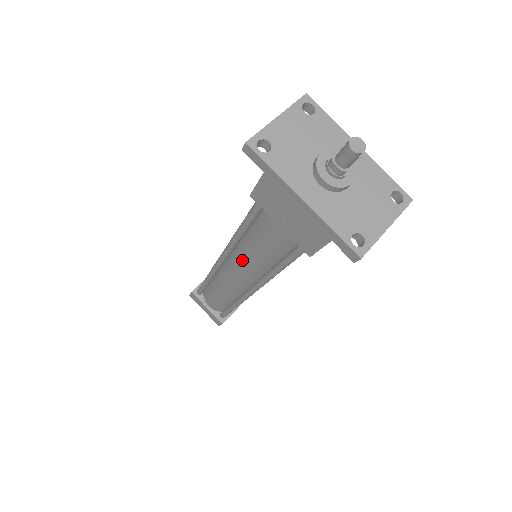
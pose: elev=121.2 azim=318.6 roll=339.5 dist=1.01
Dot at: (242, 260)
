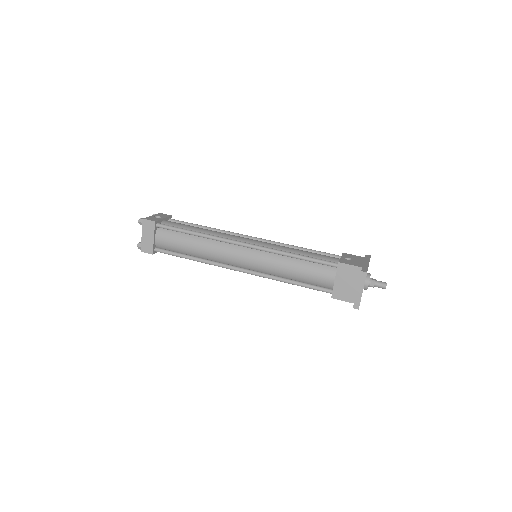
Dot at: occluded
